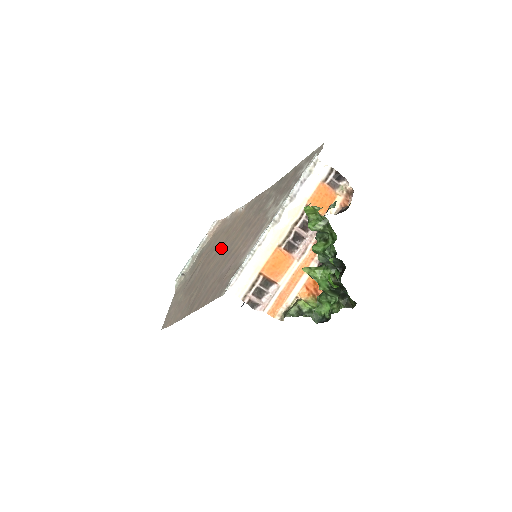
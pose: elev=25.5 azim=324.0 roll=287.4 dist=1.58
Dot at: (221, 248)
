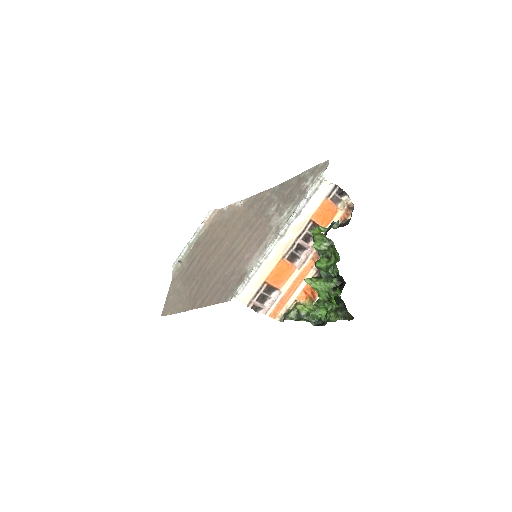
Dot at: (221, 244)
